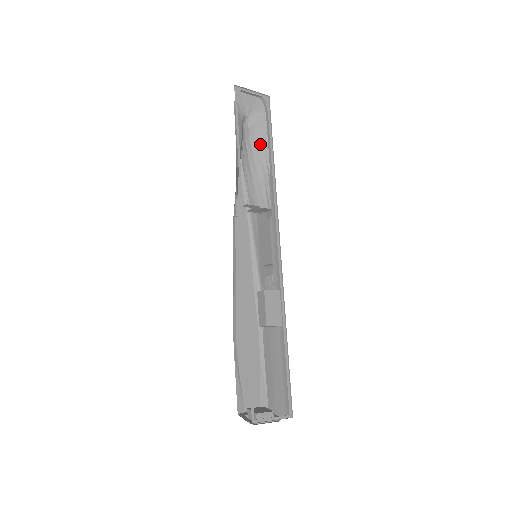
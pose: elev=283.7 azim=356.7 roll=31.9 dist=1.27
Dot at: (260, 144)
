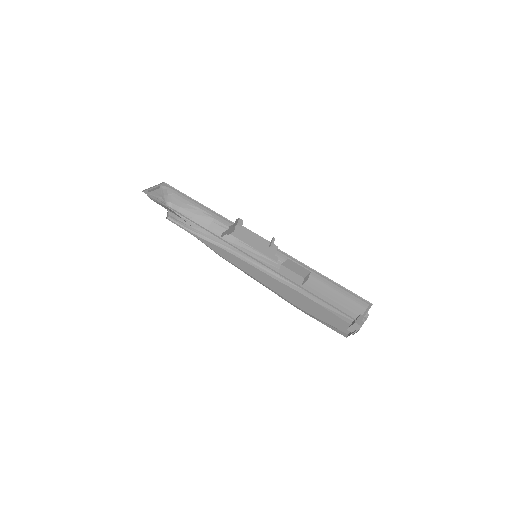
Dot at: (188, 208)
